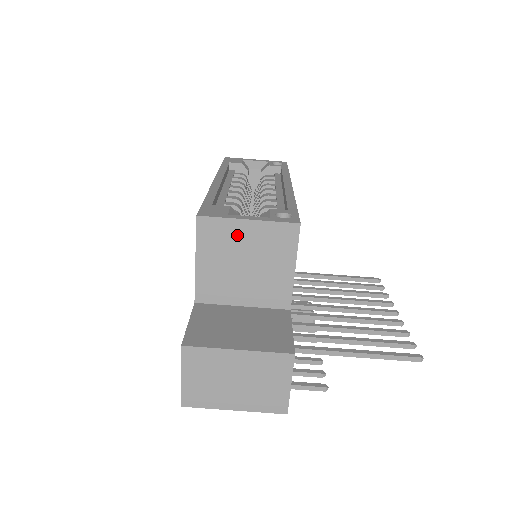
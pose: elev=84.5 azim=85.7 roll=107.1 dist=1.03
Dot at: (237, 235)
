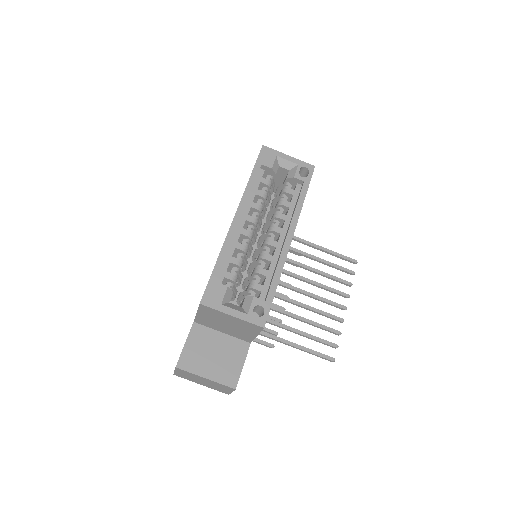
Dot at: (224, 317)
